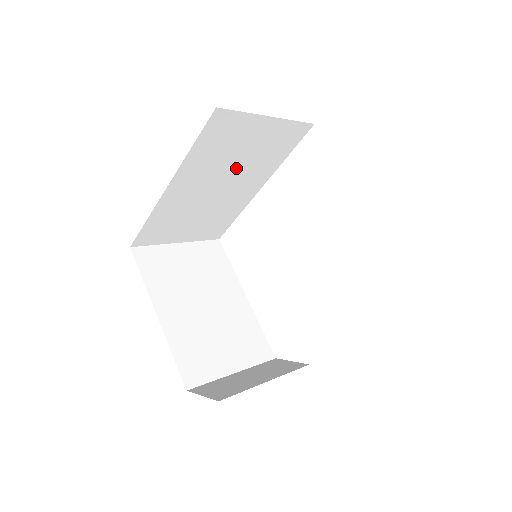
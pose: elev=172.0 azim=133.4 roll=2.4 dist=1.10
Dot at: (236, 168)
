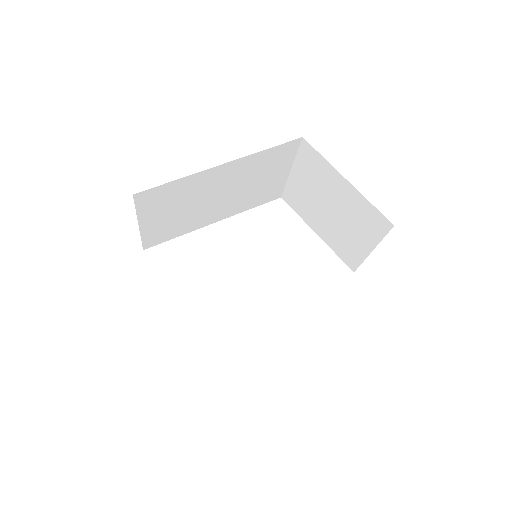
Dot at: (242, 190)
